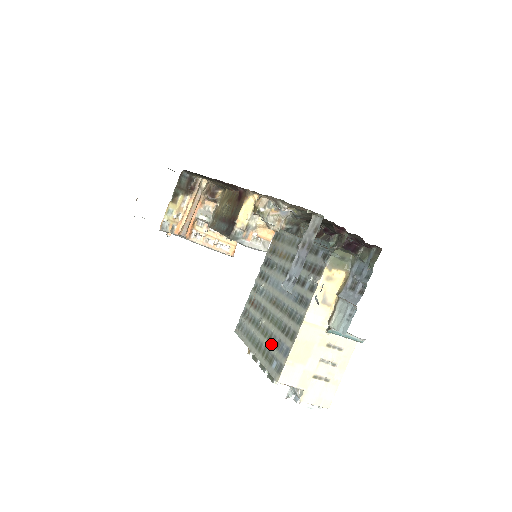
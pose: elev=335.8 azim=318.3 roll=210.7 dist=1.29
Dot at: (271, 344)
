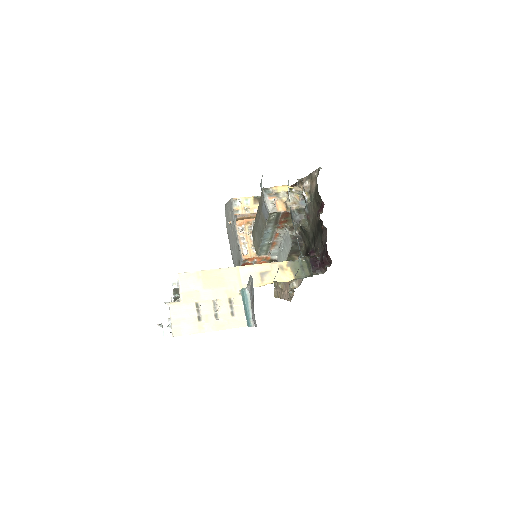
Dot at: occluded
